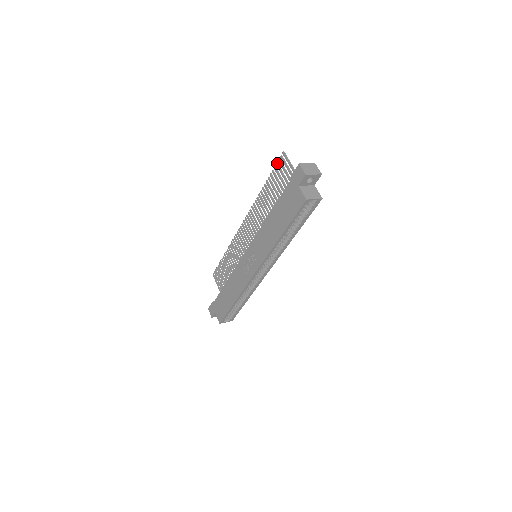
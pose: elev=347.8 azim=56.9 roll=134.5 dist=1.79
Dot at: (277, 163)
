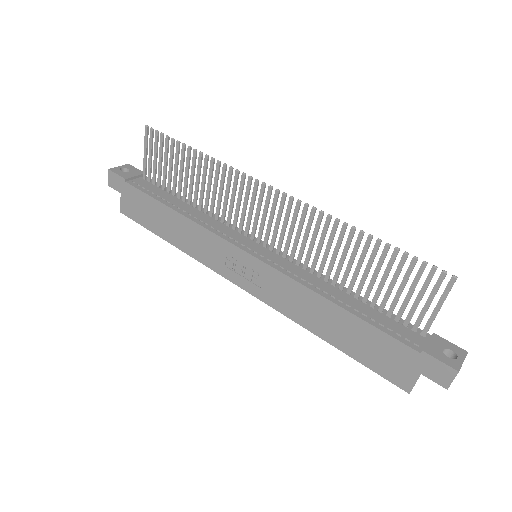
Dot at: occluded
